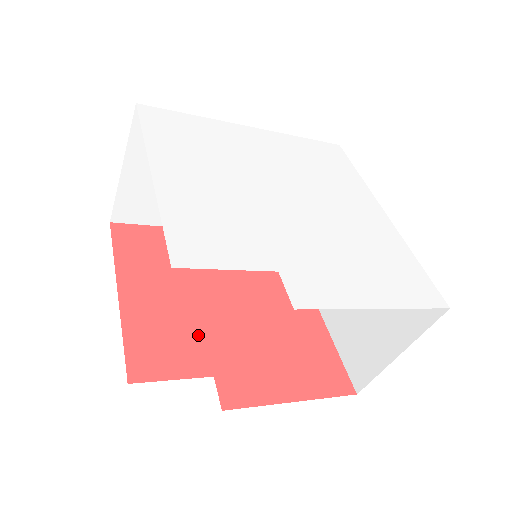
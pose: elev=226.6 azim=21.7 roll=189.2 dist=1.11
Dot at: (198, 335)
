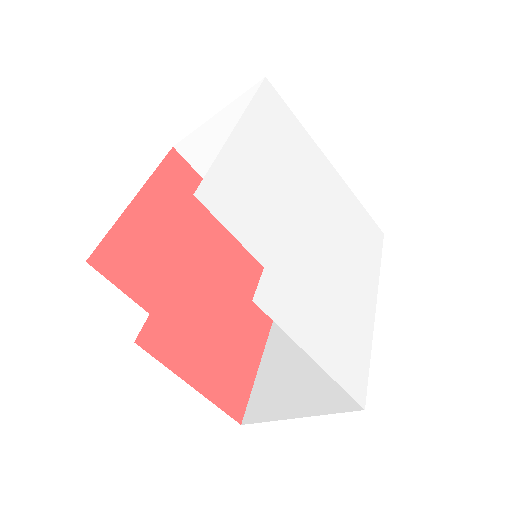
Dot at: (165, 276)
